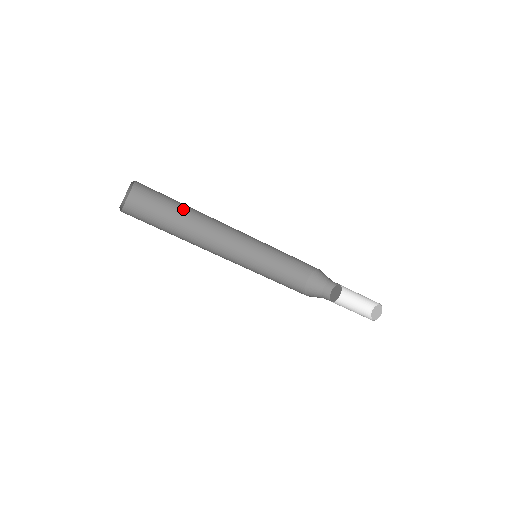
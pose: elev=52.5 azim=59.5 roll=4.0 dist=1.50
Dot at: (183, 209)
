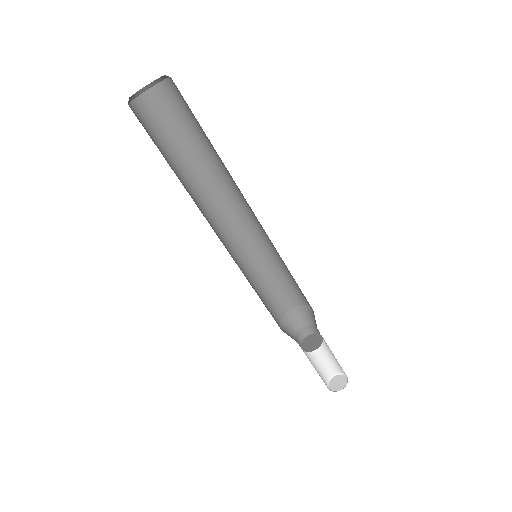
Dot at: (194, 155)
